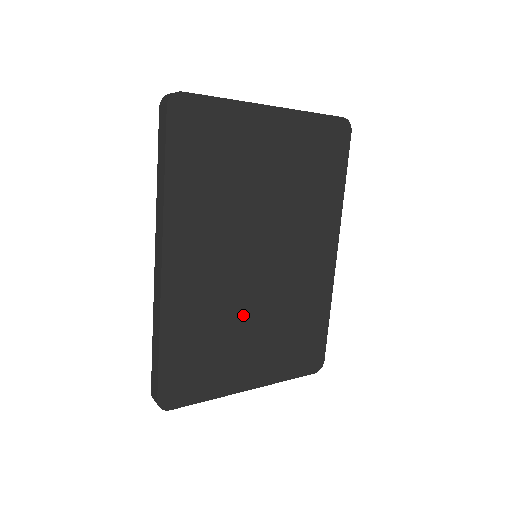
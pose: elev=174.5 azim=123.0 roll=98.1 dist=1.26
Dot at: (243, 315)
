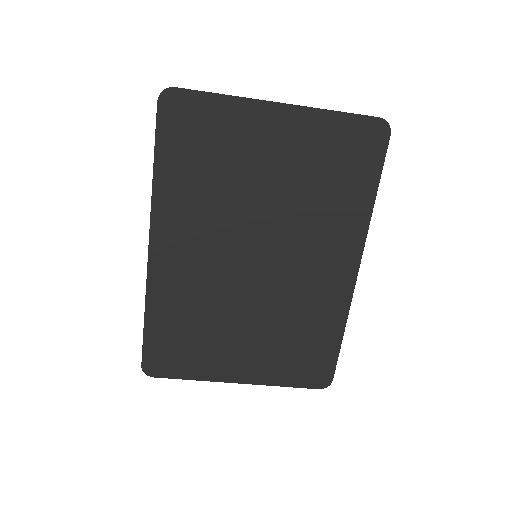
Dot at: (233, 311)
